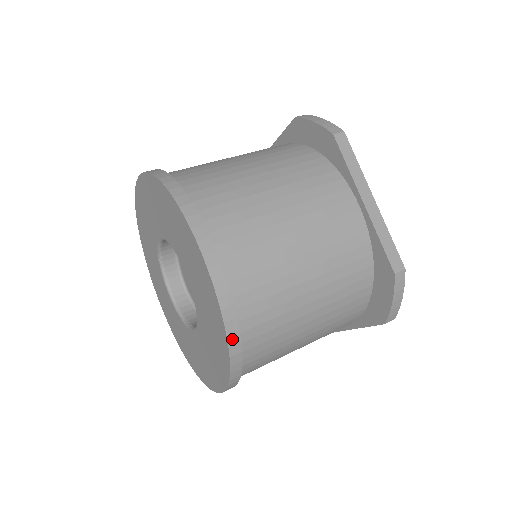
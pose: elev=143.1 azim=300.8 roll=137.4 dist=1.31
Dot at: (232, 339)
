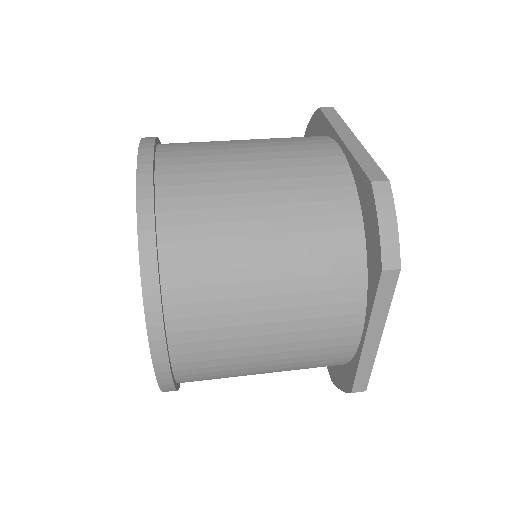
Dot at: (143, 222)
